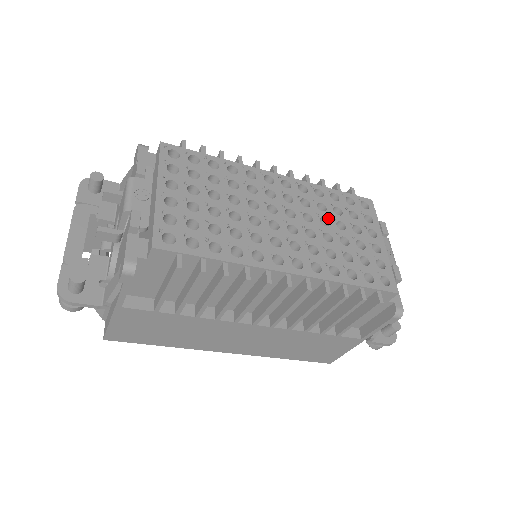
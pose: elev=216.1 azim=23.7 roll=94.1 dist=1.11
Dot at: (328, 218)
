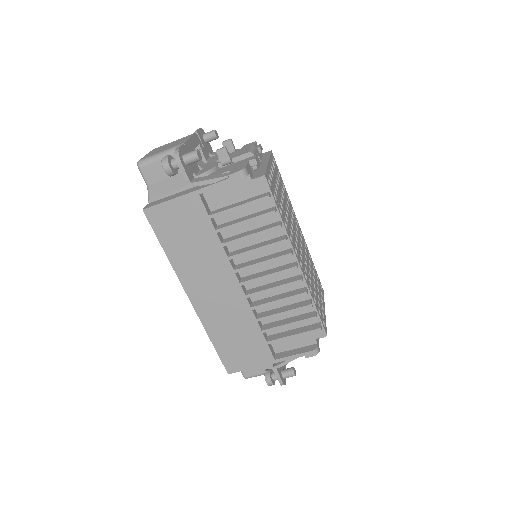
Dot at: (311, 269)
